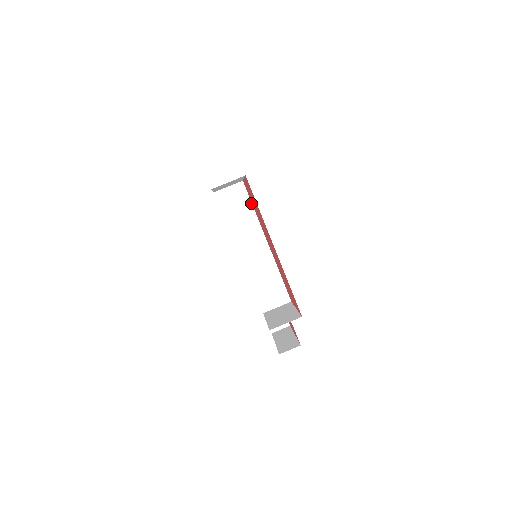
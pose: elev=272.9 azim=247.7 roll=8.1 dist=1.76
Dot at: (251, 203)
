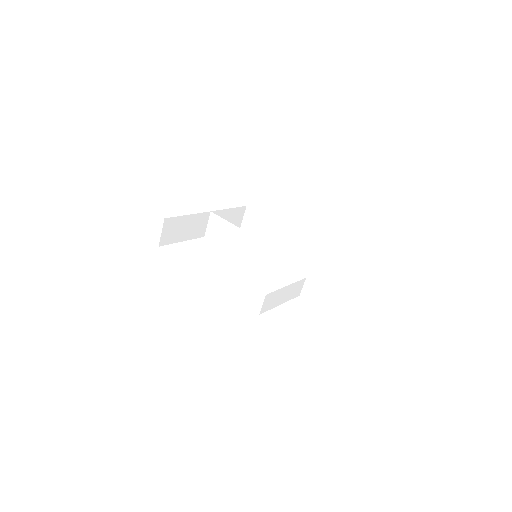
Dot at: (226, 221)
